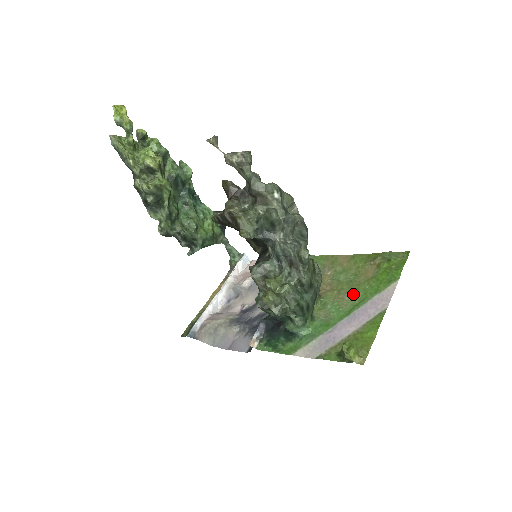
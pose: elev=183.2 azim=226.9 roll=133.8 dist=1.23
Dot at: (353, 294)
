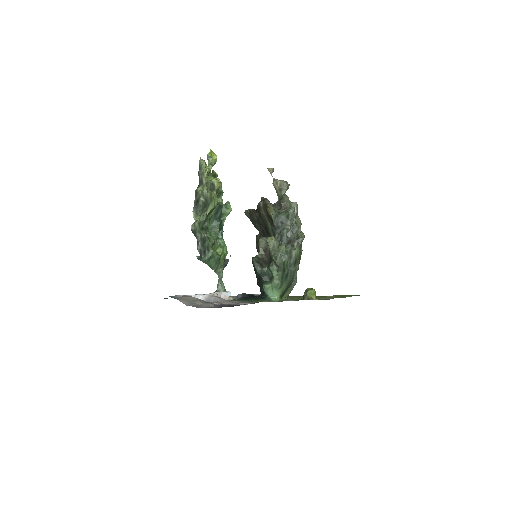
Dot at: occluded
